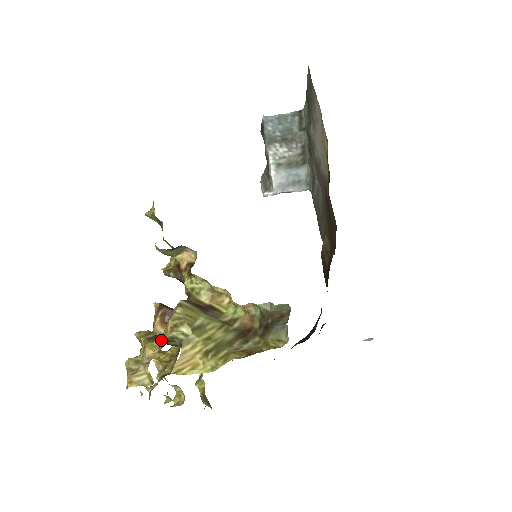
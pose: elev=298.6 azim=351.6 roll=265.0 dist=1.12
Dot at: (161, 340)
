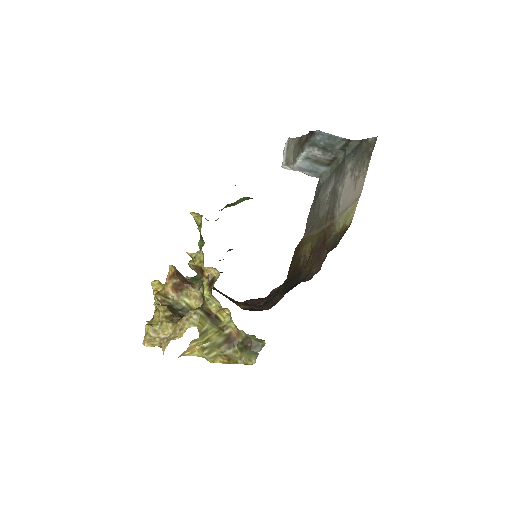
Dot at: (176, 326)
